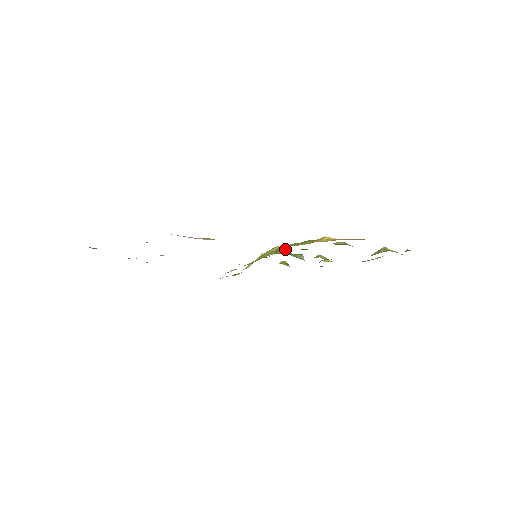
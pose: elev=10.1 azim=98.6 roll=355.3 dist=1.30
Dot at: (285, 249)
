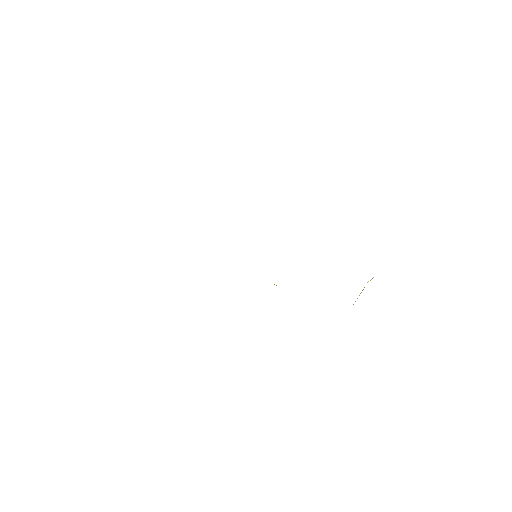
Dot at: occluded
